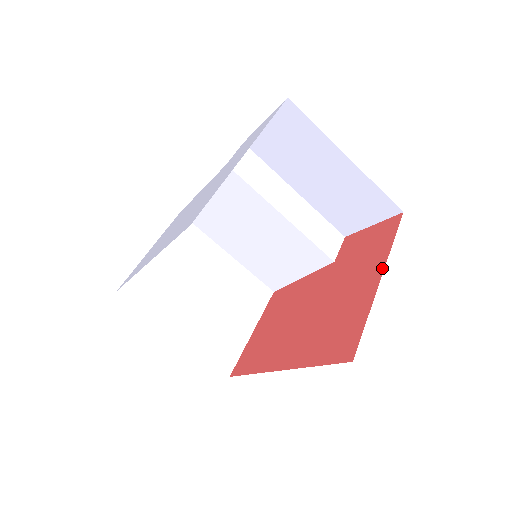
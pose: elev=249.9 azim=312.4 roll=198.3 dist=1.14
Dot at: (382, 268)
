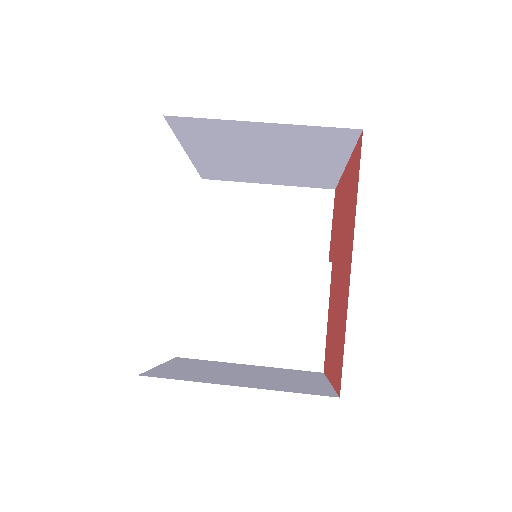
Dot at: (344, 172)
